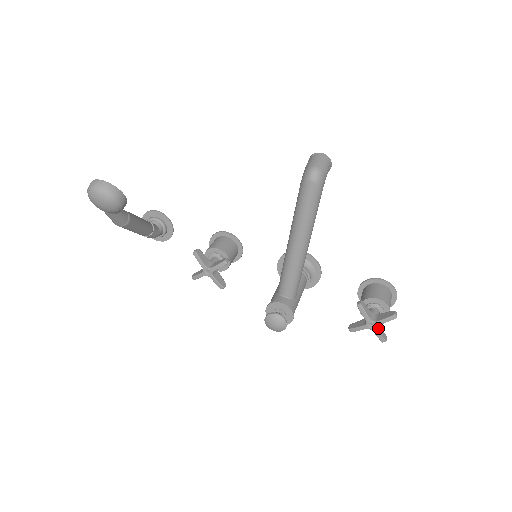
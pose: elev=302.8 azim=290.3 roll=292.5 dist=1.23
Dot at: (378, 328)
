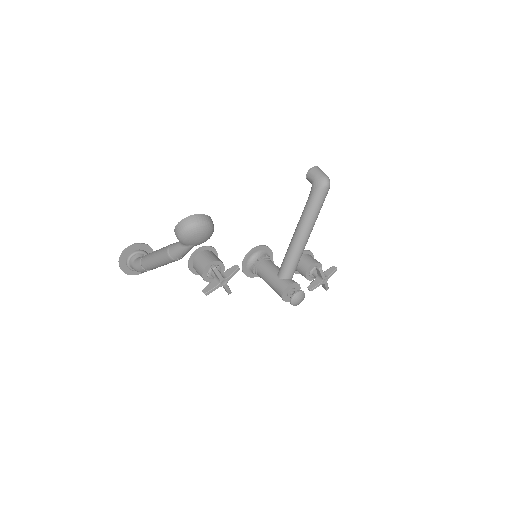
Dot at: (326, 281)
